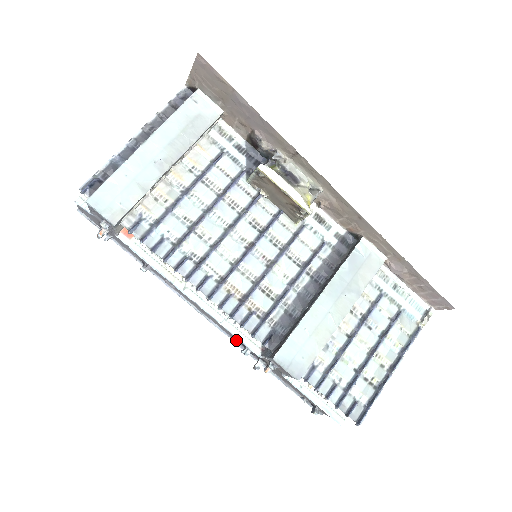
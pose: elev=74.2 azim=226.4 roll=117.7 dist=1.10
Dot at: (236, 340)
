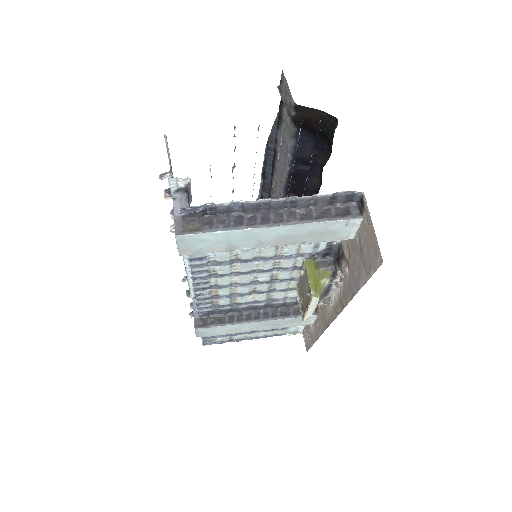
Dot at: occluded
